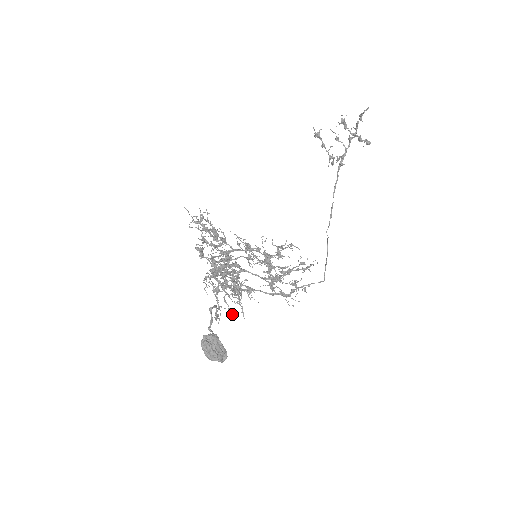
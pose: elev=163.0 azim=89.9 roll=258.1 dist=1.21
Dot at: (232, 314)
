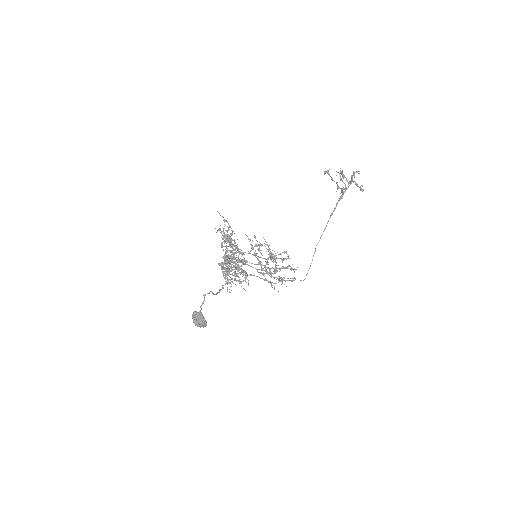
Dot at: occluded
